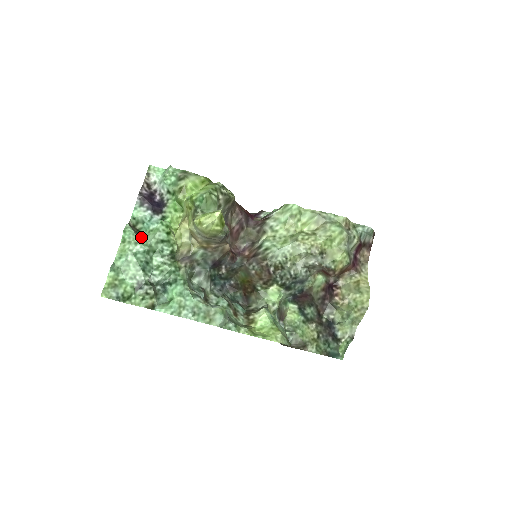
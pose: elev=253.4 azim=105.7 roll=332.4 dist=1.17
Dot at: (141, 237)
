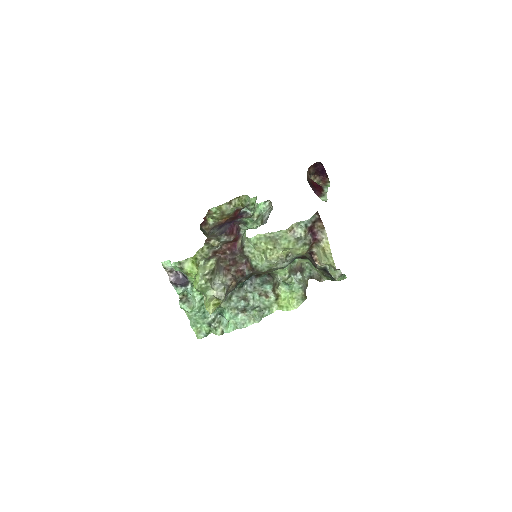
Dot at: (191, 301)
